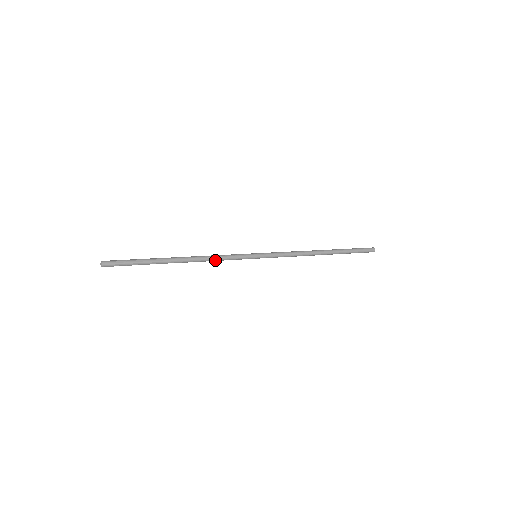
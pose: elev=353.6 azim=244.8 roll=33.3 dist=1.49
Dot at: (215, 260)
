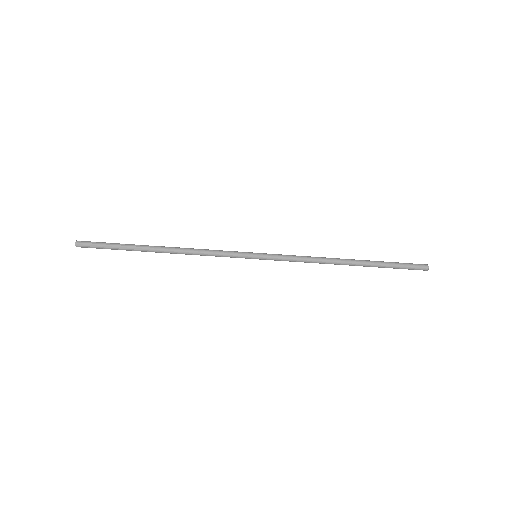
Dot at: (203, 252)
